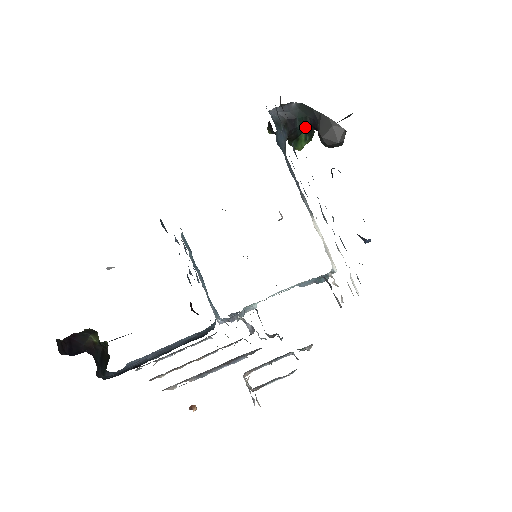
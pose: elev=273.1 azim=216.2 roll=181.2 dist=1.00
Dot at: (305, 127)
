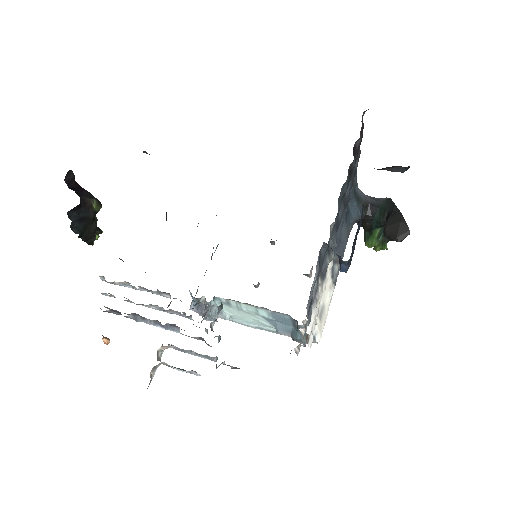
Dot at: (381, 219)
